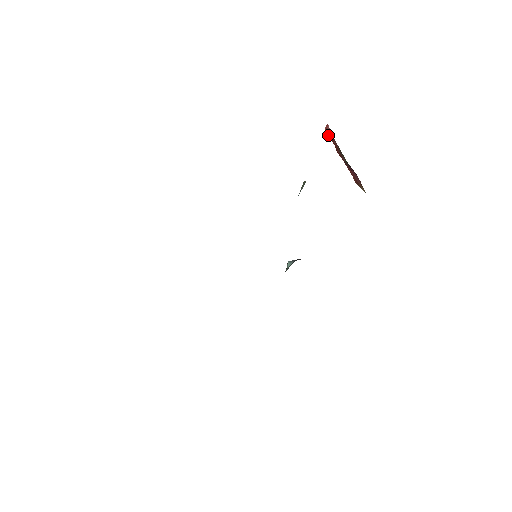
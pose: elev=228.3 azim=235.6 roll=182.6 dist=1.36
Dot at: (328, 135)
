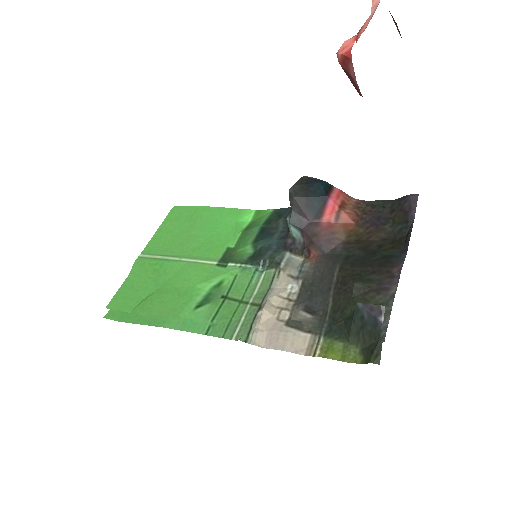
Dot at: occluded
